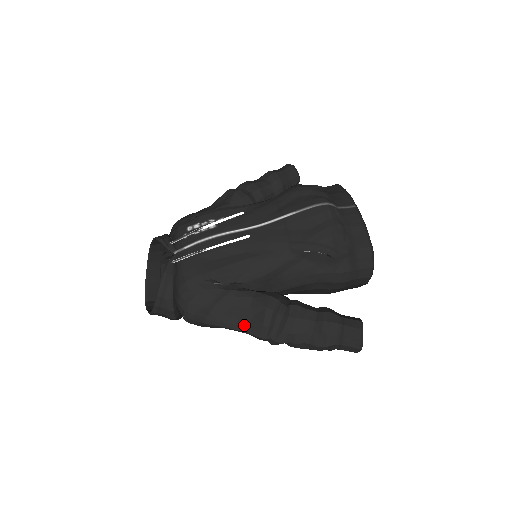
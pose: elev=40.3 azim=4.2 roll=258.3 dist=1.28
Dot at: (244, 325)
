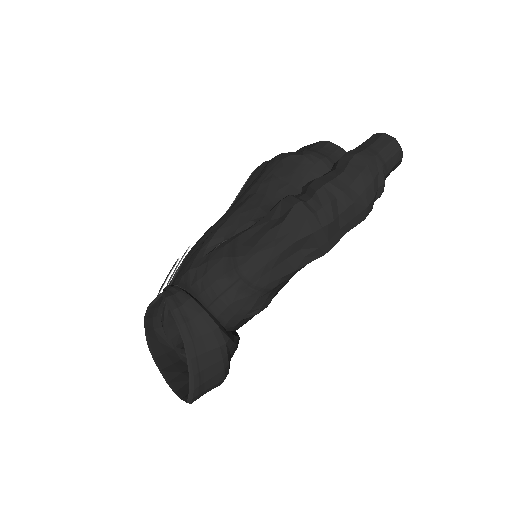
Dot at: (279, 229)
